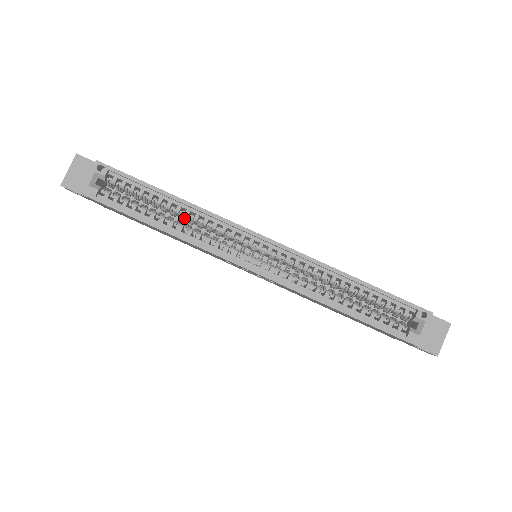
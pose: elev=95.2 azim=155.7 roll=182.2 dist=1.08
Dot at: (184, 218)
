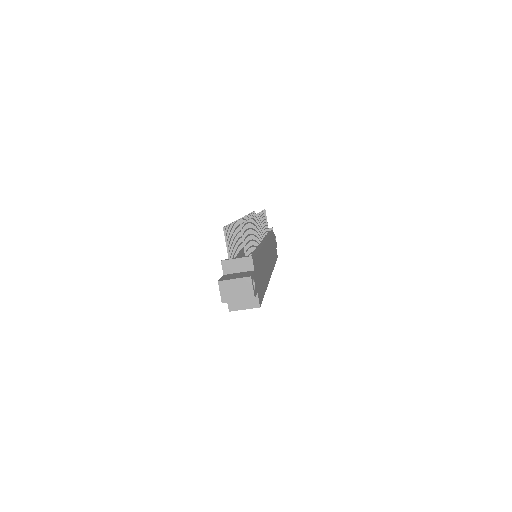
Dot at: occluded
